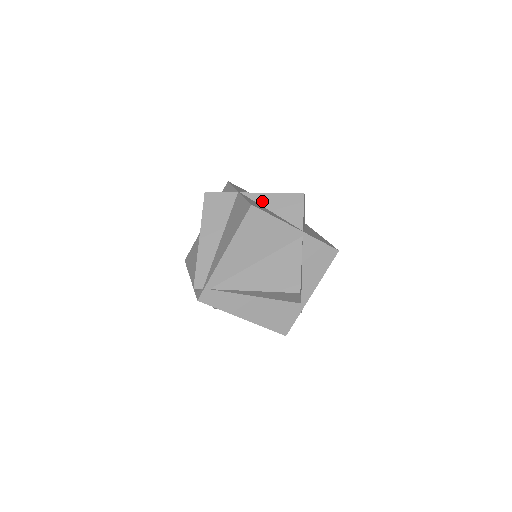
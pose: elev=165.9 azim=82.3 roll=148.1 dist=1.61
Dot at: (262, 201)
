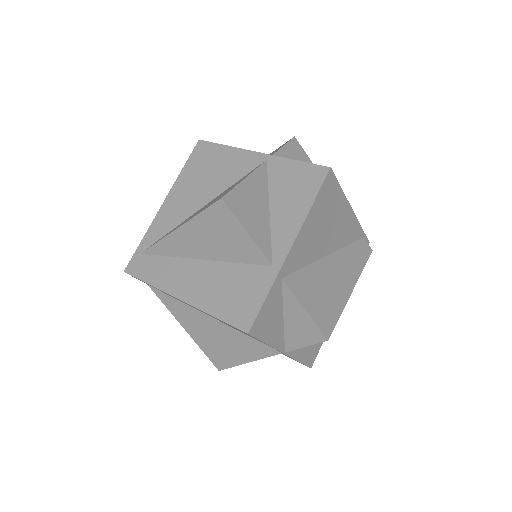
Dot at: occluded
